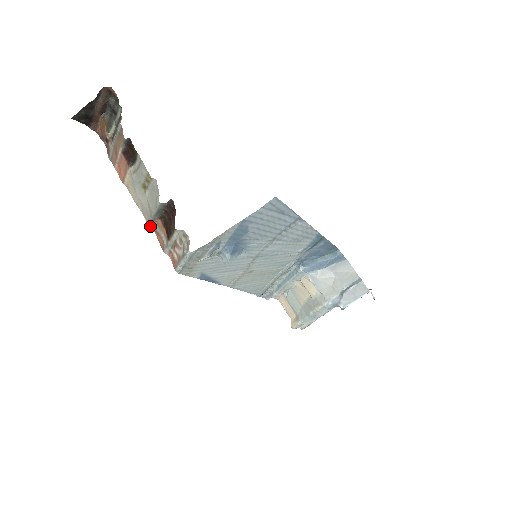
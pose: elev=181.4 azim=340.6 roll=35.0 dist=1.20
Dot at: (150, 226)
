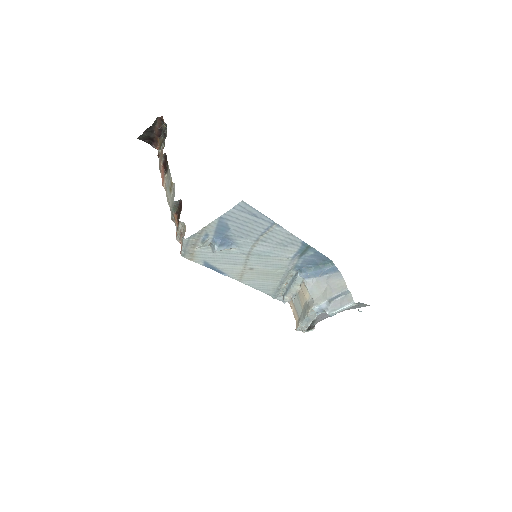
Dot at: (172, 219)
